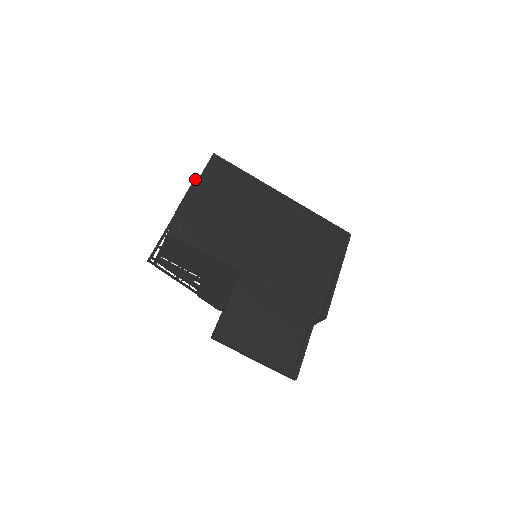
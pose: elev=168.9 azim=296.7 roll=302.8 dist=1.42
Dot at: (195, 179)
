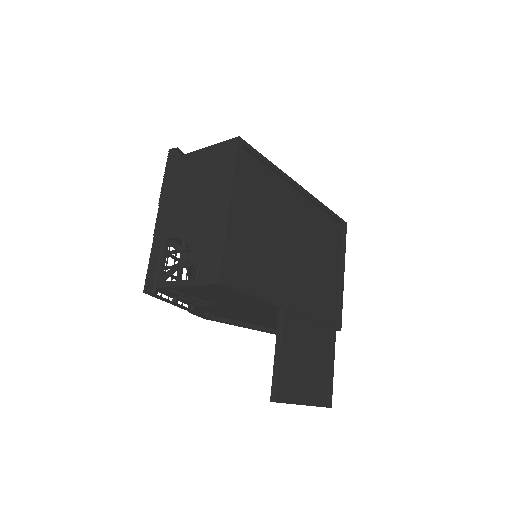
Dot at: (177, 149)
